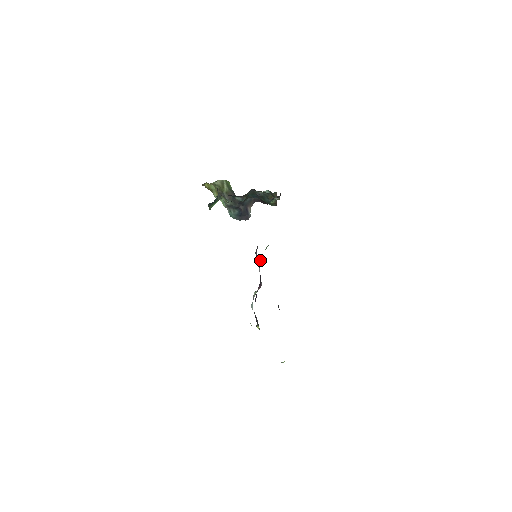
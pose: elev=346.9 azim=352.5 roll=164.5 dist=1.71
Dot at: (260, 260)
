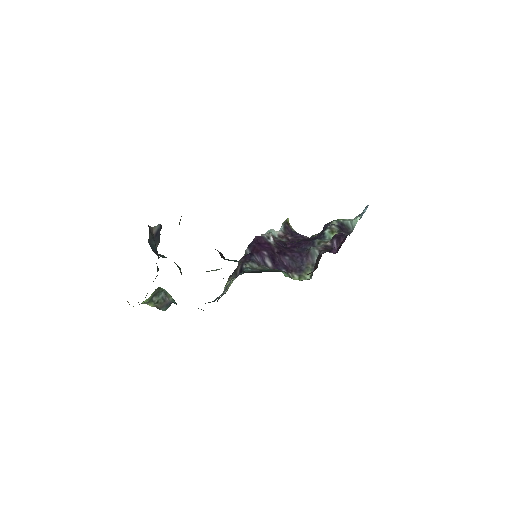
Dot at: (288, 275)
